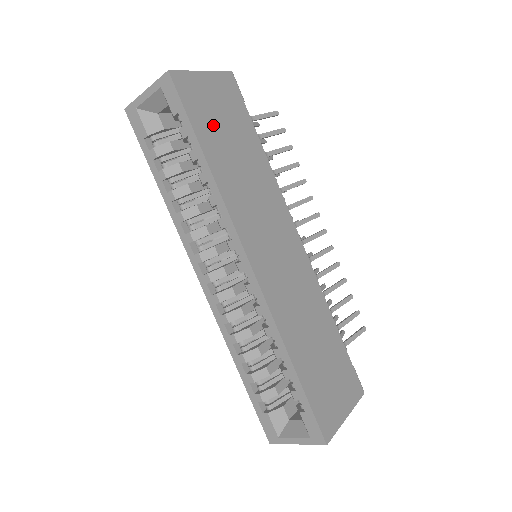
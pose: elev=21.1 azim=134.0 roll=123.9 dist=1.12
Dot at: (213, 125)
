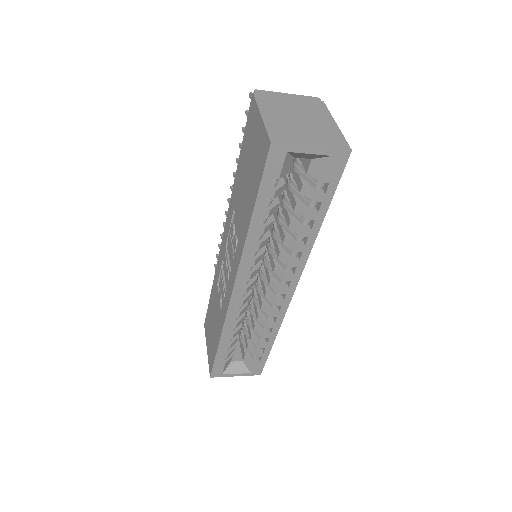
Dot at: occluded
